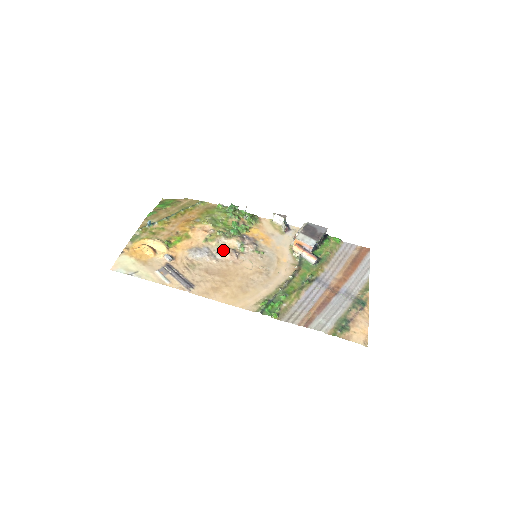
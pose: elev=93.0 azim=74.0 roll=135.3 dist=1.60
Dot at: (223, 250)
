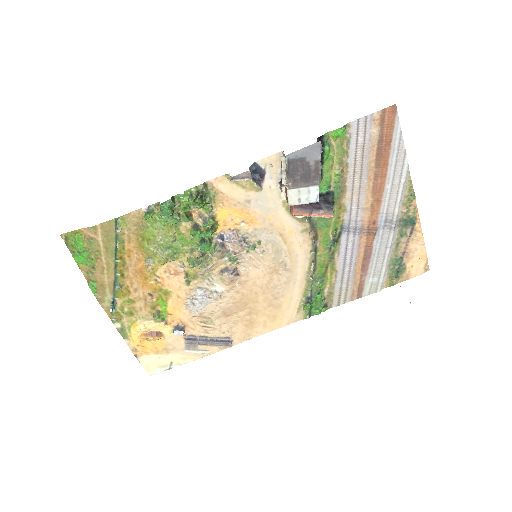
Dot at: (216, 279)
